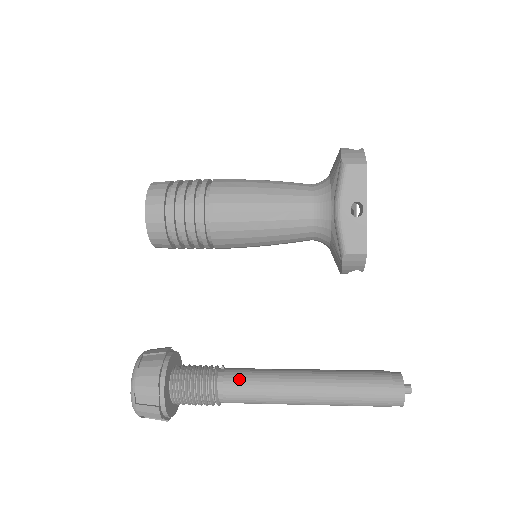
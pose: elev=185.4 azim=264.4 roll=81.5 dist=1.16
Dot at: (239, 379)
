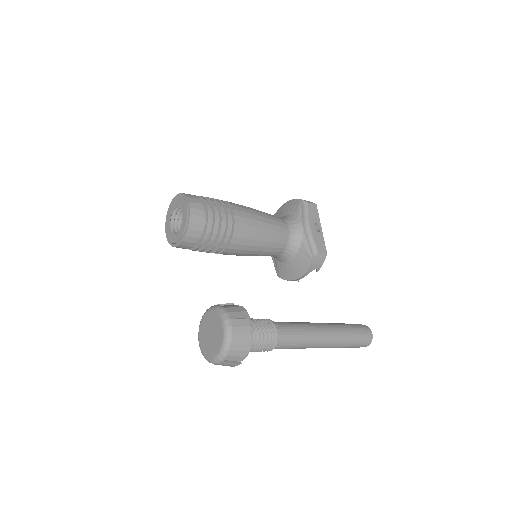
Dot at: (287, 324)
